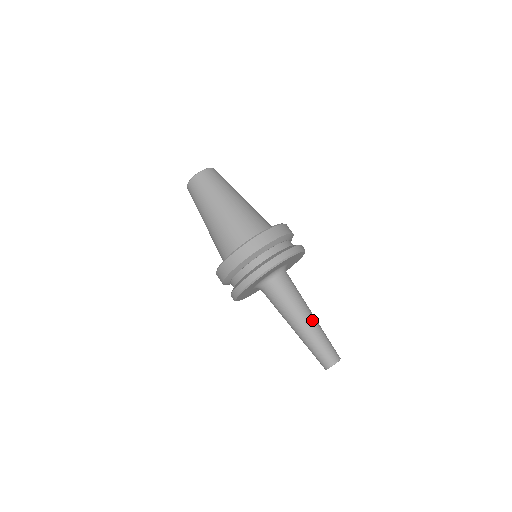
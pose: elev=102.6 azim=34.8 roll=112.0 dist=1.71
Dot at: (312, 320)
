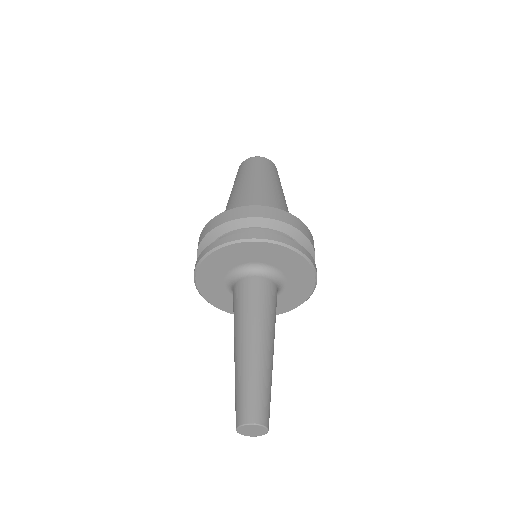
Dot at: occluded
